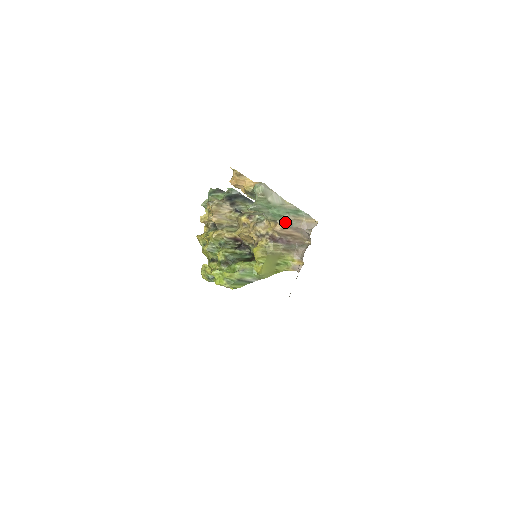
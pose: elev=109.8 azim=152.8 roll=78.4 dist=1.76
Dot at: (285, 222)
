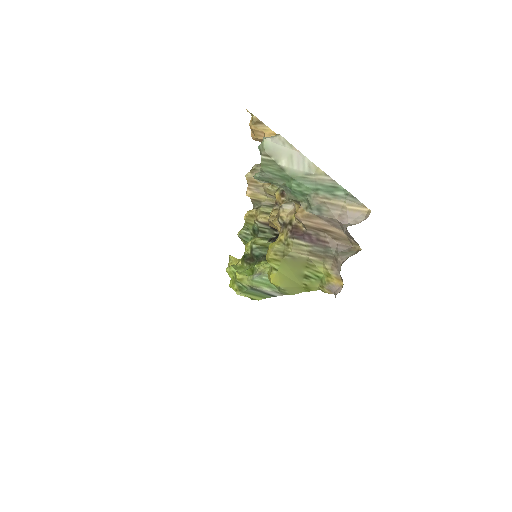
Dot at: (309, 206)
